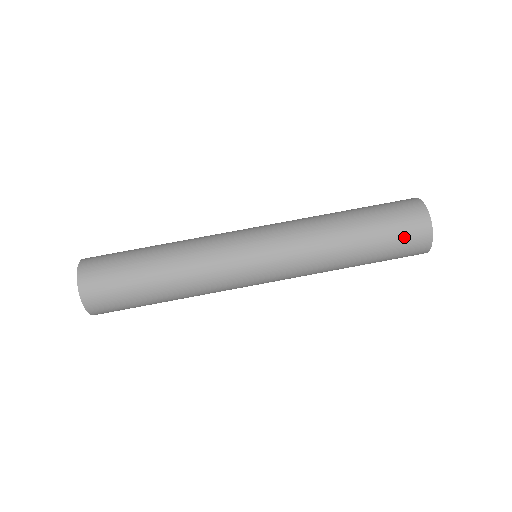
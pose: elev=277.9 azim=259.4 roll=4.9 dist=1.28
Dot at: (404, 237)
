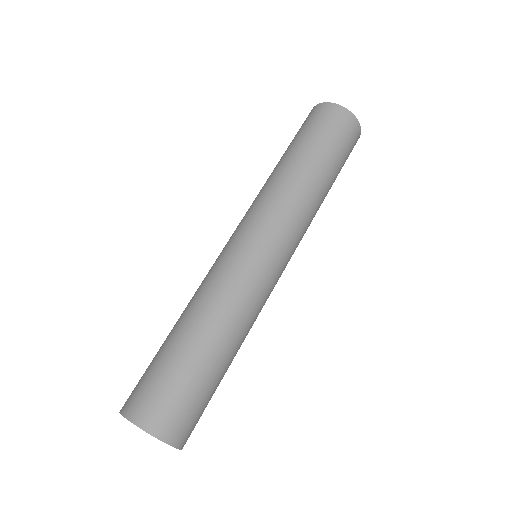
Dot at: (345, 139)
